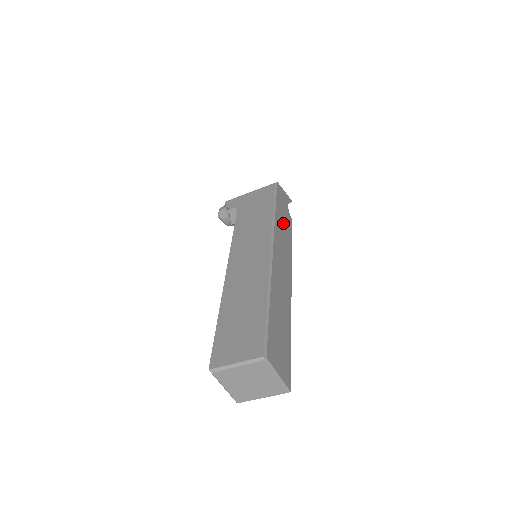
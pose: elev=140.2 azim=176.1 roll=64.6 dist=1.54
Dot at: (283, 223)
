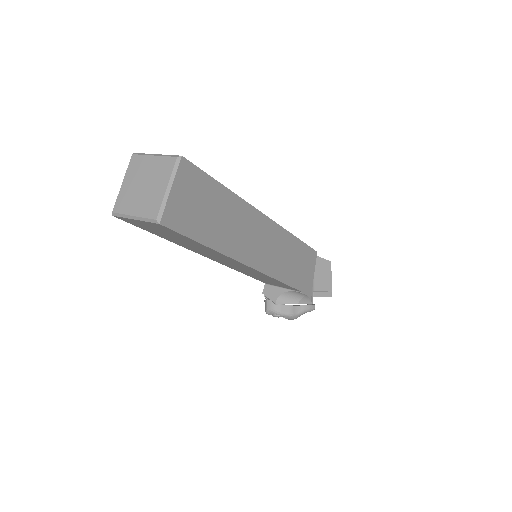
Dot at: occluded
